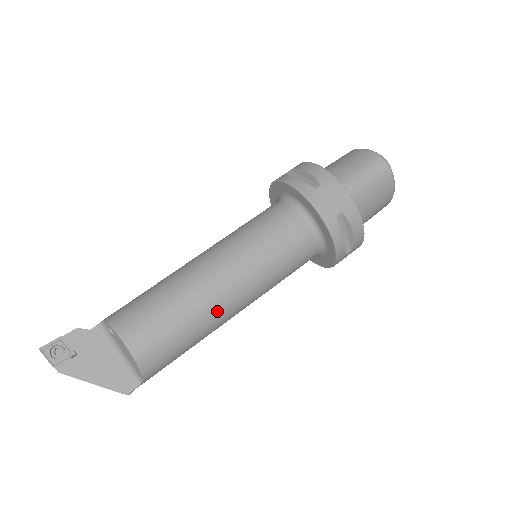
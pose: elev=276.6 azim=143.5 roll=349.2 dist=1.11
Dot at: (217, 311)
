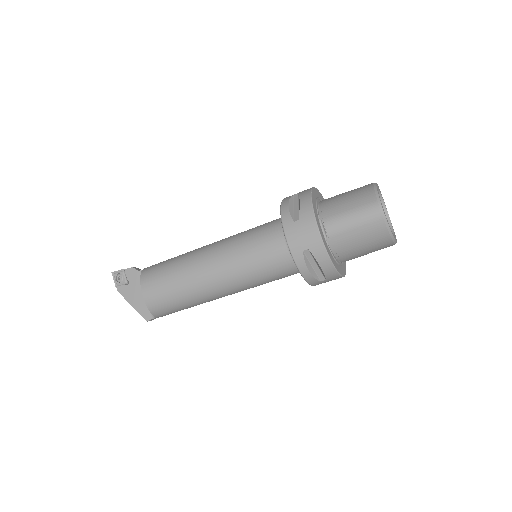
Dot at: (204, 291)
